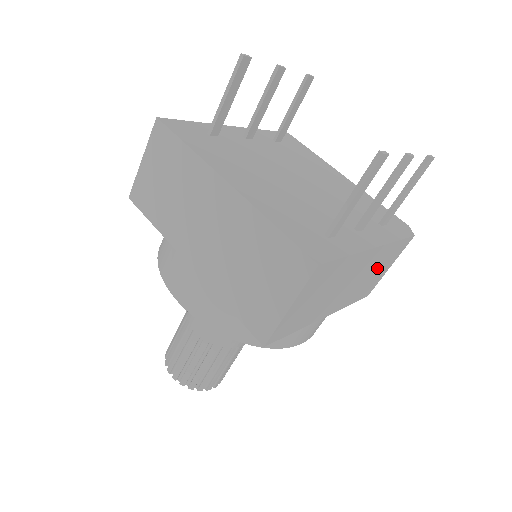
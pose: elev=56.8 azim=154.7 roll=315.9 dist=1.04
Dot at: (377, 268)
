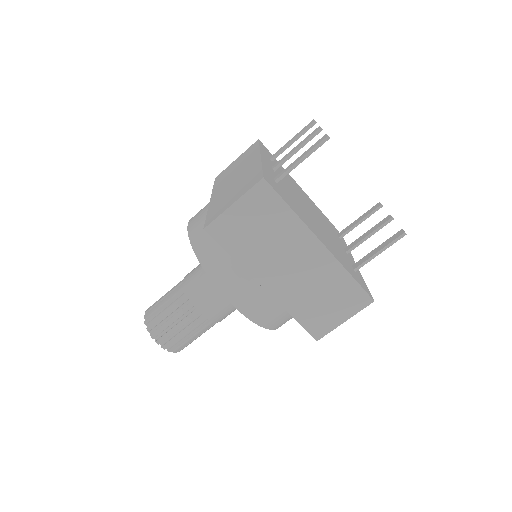
Dot at: occluded
